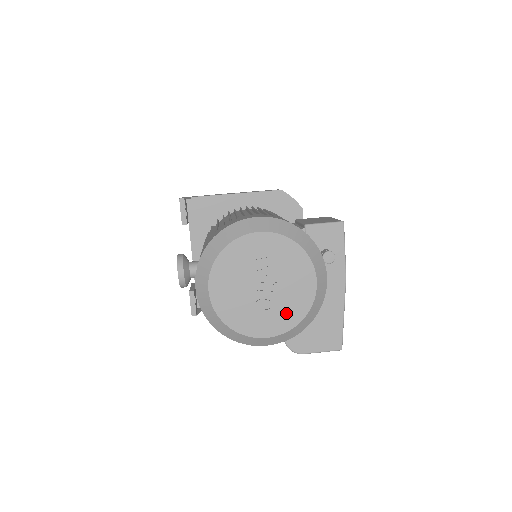
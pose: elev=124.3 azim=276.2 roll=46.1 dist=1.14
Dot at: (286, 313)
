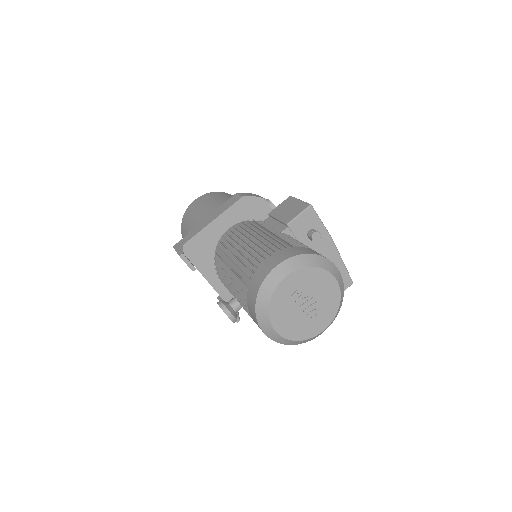
Dot at: (328, 309)
